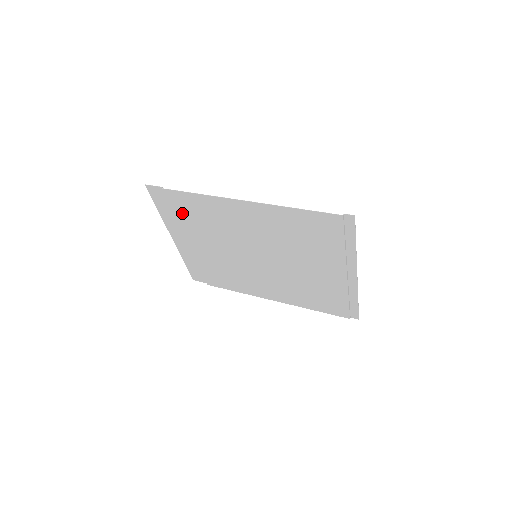
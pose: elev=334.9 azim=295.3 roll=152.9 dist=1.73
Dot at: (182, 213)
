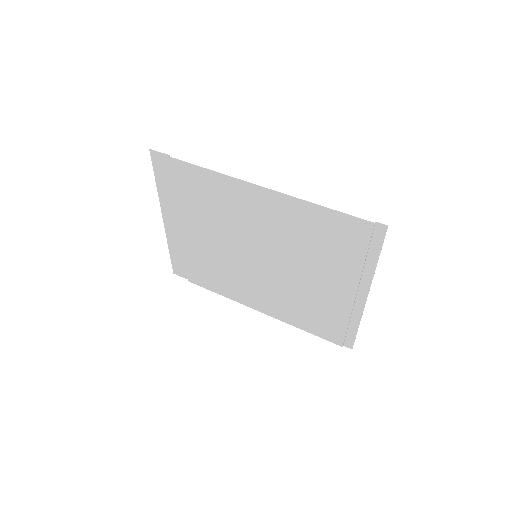
Dot at: (184, 190)
